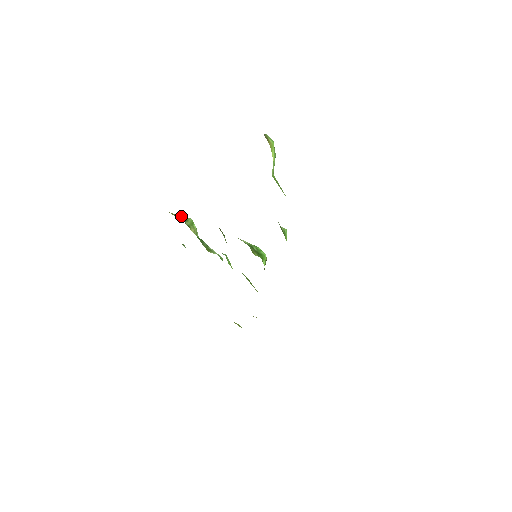
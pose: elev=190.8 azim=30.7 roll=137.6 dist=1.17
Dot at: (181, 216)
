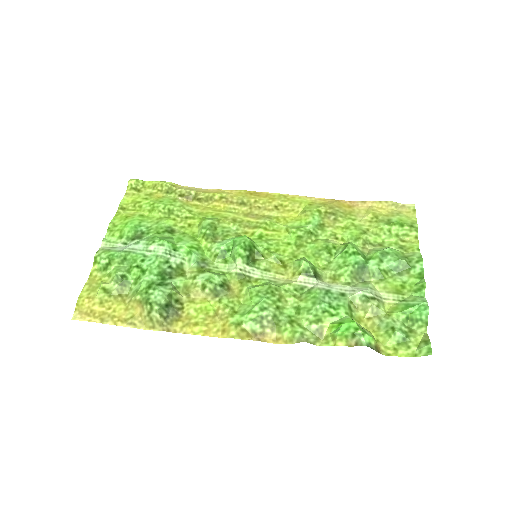
Dot at: (160, 308)
